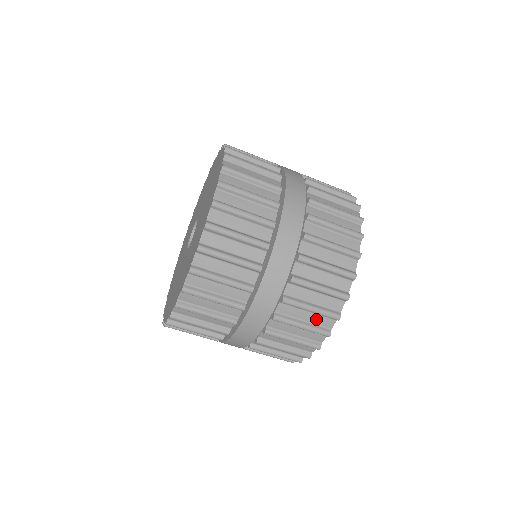
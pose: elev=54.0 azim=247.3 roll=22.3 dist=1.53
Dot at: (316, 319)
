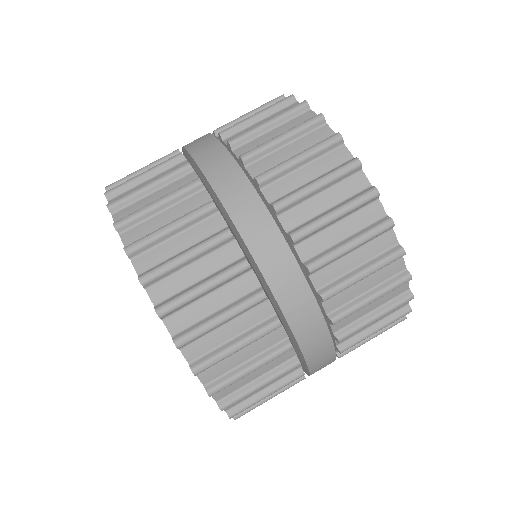
Dot at: (290, 127)
